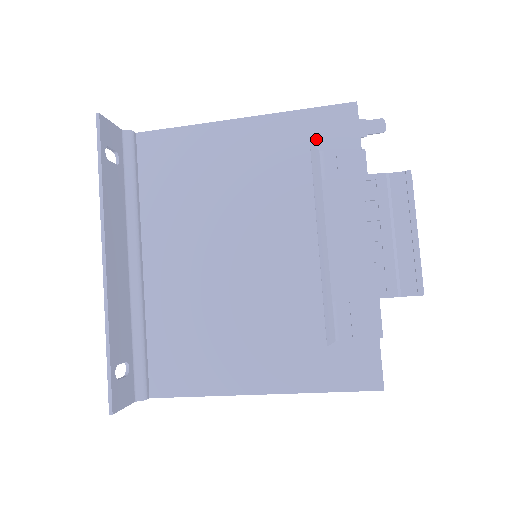
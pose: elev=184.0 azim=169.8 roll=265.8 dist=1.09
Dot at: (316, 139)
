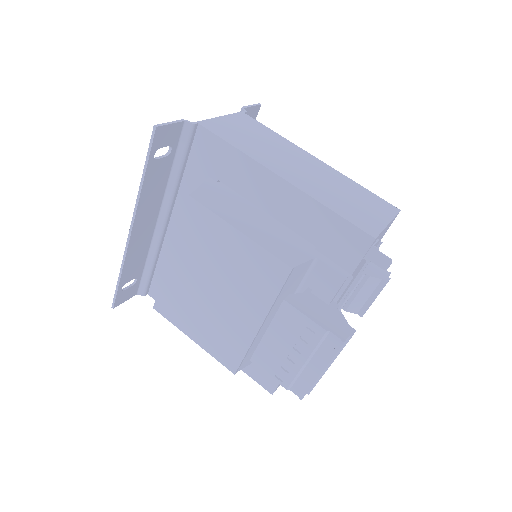
Dot at: (326, 239)
